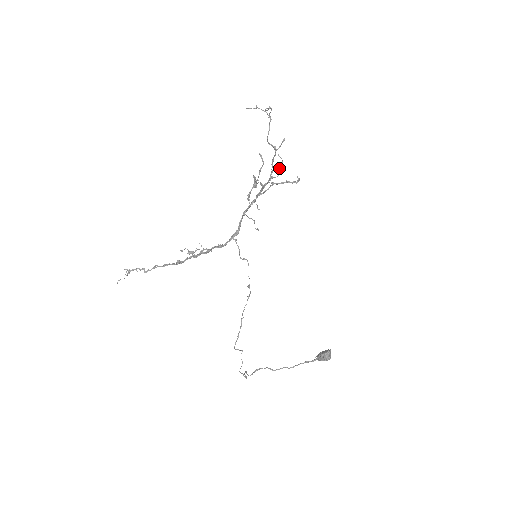
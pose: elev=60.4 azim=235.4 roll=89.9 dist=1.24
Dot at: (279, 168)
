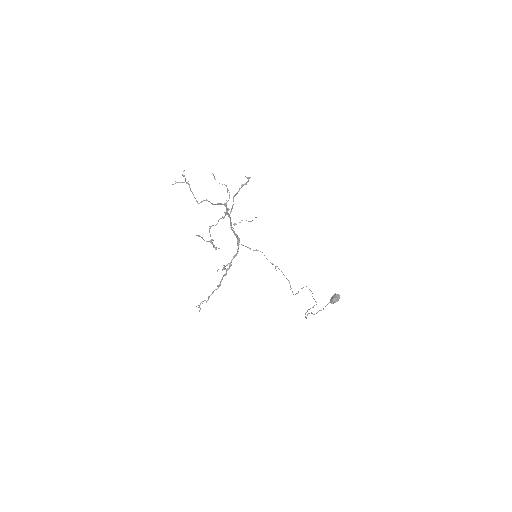
Dot at: occluded
